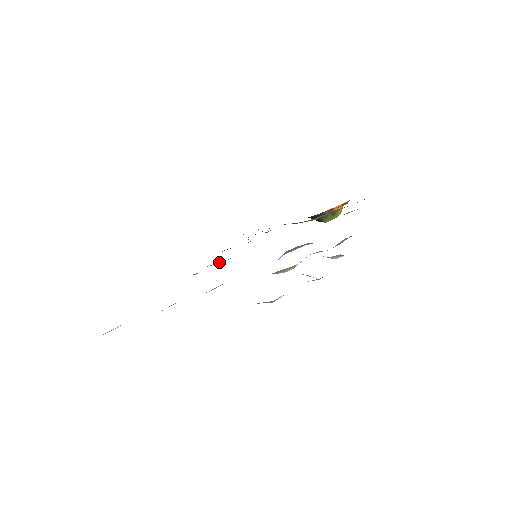
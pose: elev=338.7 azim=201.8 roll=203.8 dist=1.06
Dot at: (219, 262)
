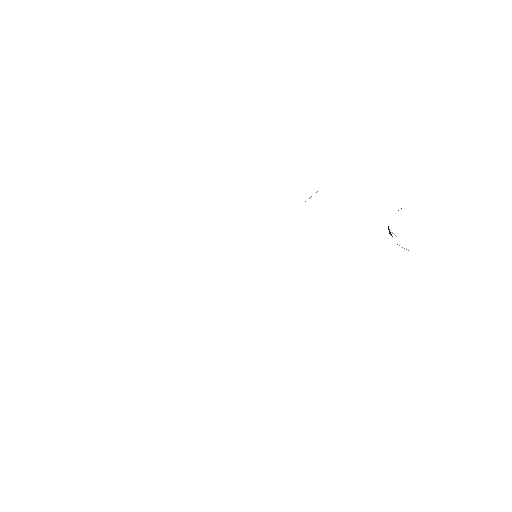
Dot at: occluded
